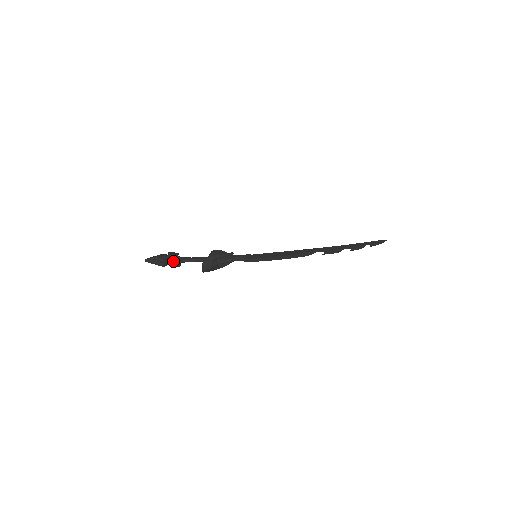
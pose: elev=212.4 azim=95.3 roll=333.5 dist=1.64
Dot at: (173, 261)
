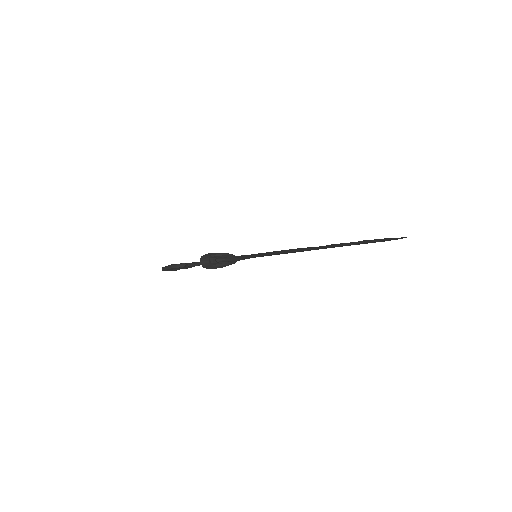
Dot at: (180, 263)
